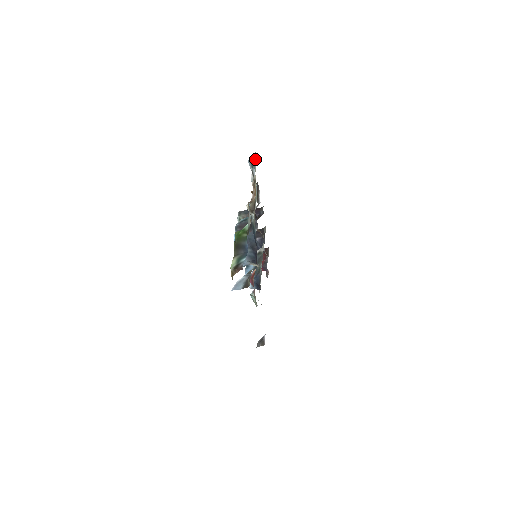
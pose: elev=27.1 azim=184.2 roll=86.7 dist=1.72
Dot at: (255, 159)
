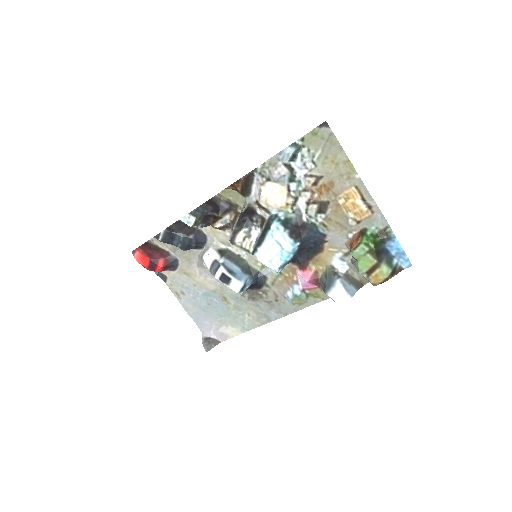
Dot at: (302, 151)
